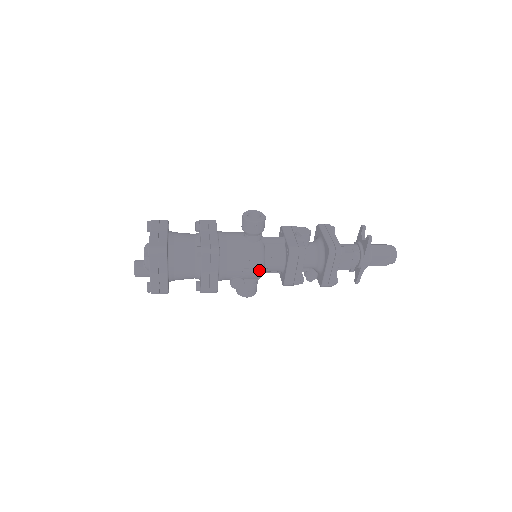
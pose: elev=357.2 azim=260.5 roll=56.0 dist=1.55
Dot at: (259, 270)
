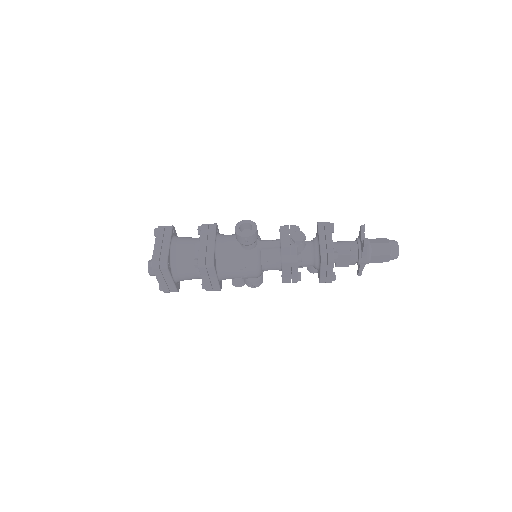
Dot at: (256, 274)
